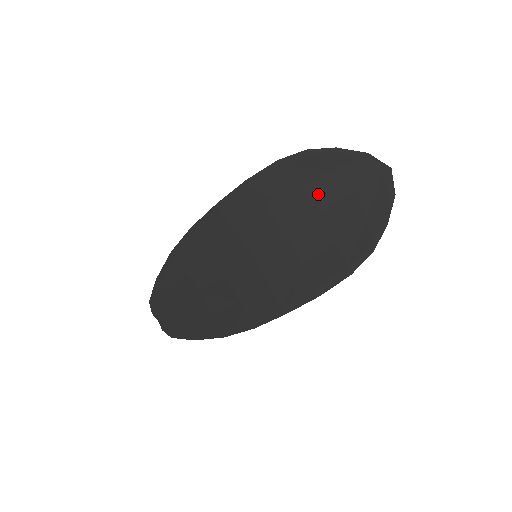
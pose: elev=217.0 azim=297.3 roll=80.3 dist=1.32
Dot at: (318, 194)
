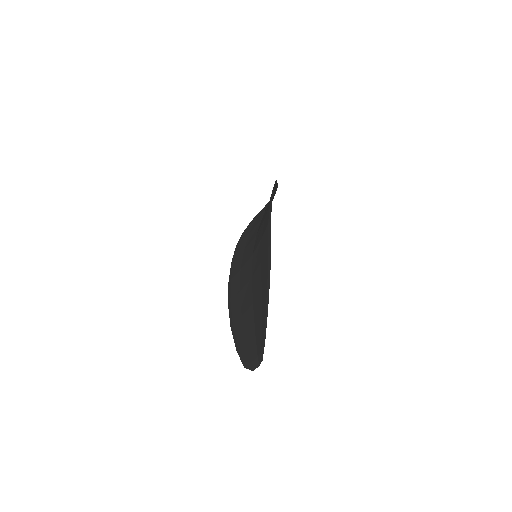
Dot at: occluded
